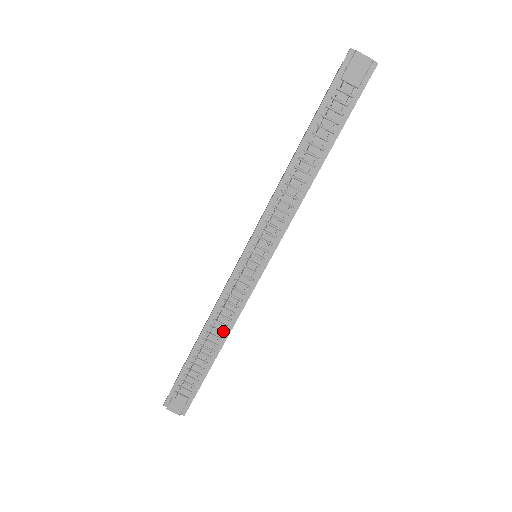
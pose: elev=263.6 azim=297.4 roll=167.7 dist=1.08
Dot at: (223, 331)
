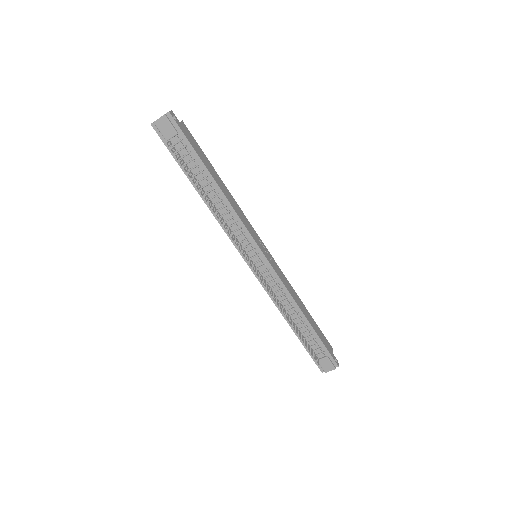
Dot at: (293, 308)
